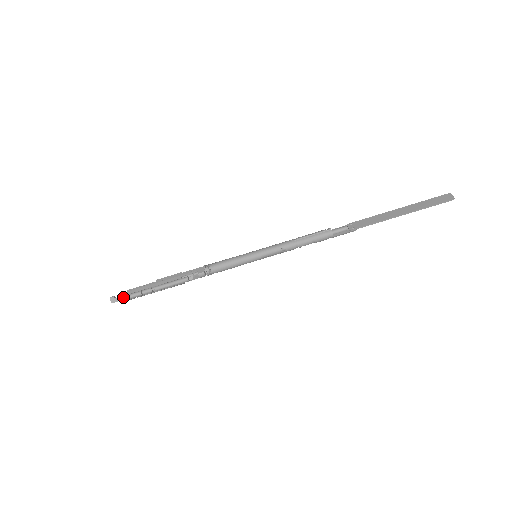
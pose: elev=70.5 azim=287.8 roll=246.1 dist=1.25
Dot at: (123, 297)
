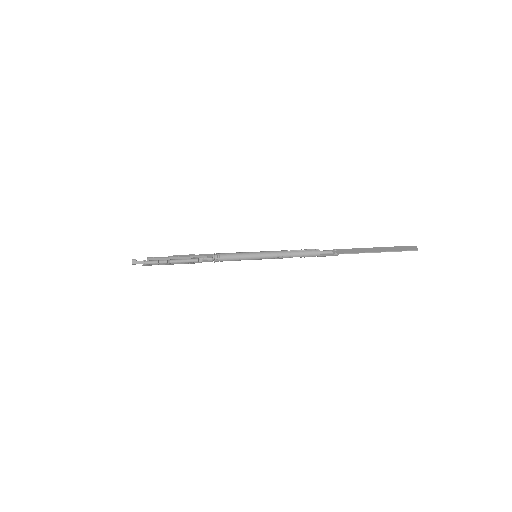
Dot at: (143, 261)
